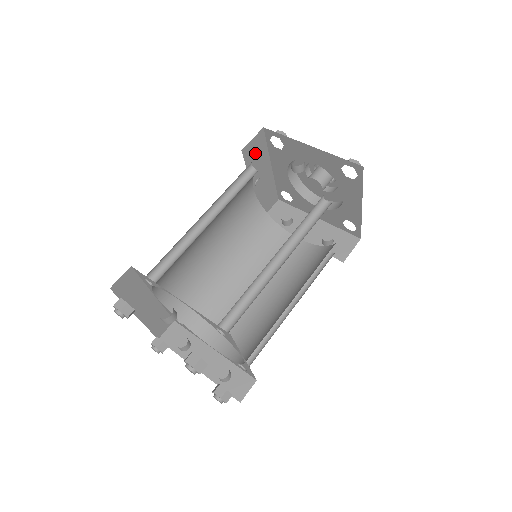
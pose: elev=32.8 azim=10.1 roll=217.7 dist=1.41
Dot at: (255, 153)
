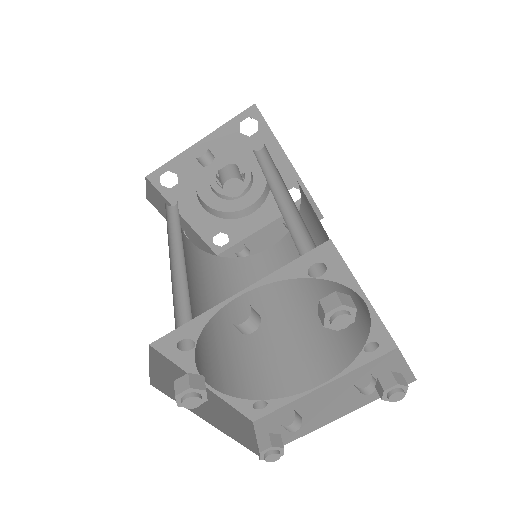
Dot at: (159, 203)
